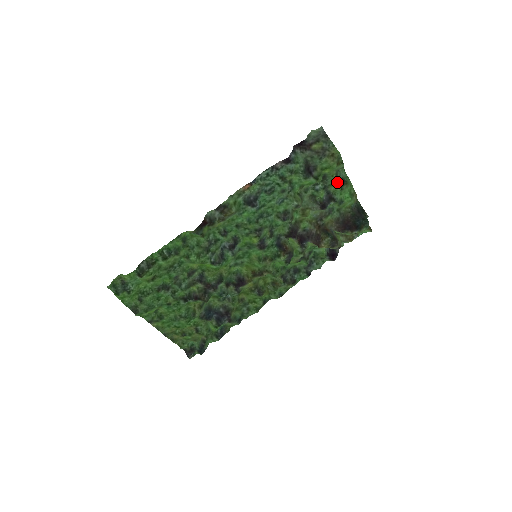
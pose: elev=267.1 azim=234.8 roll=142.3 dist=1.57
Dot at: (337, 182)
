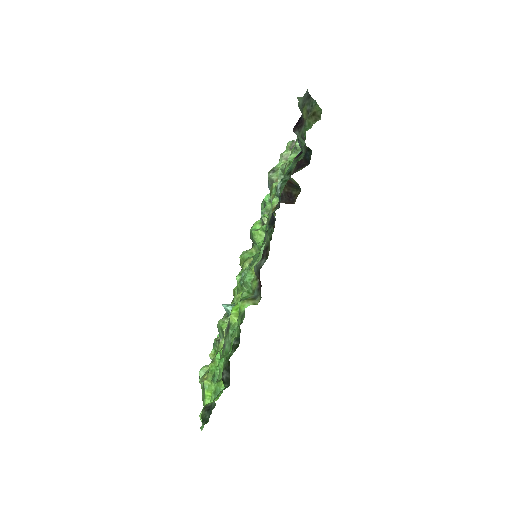
Dot at: (305, 135)
